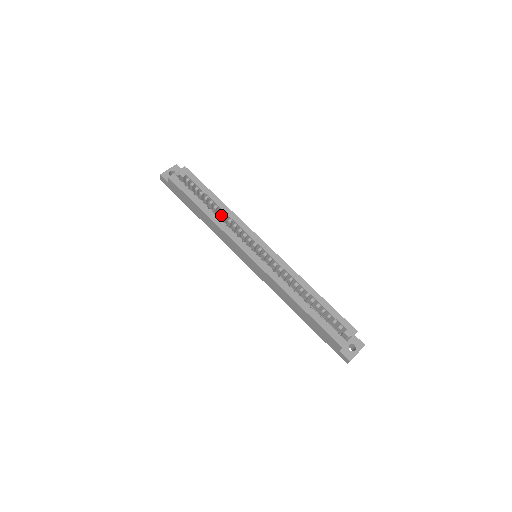
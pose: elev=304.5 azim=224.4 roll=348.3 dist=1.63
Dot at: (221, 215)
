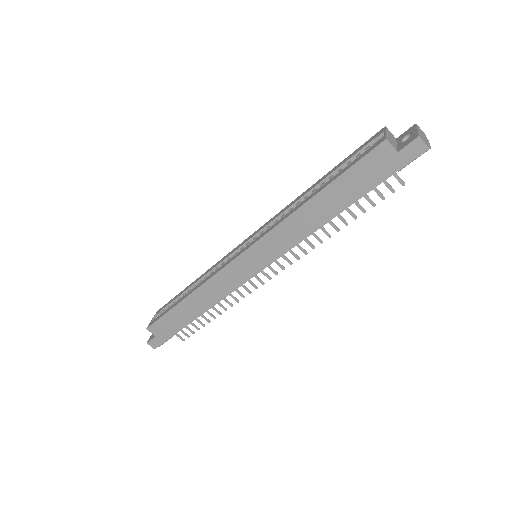
Dot at: occluded
